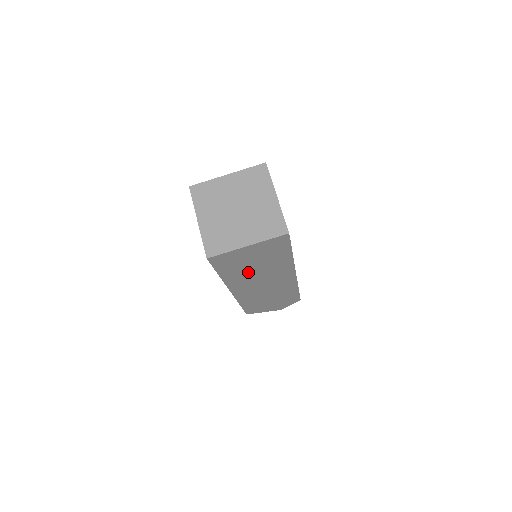
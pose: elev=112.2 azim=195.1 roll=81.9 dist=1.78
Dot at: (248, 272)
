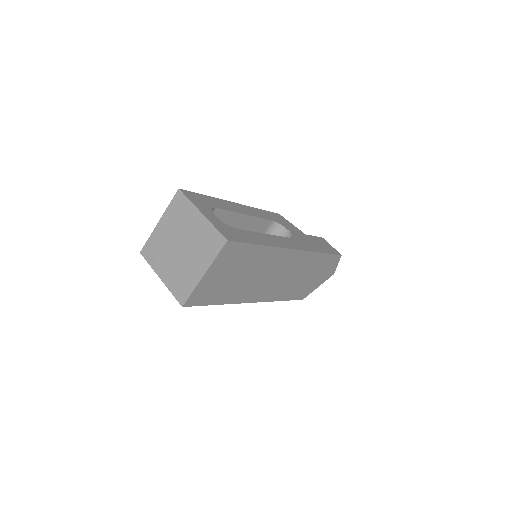
Dot at: (243, 283)
